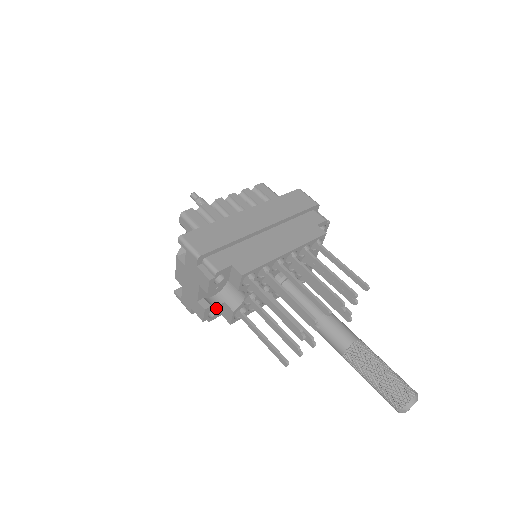
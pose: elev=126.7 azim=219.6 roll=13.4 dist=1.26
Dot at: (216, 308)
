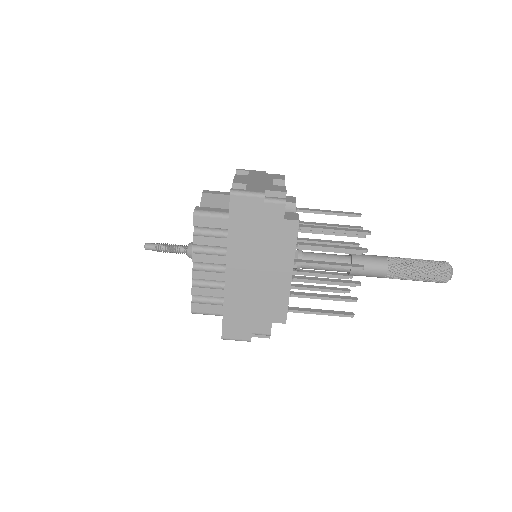
Dot at: occluded
